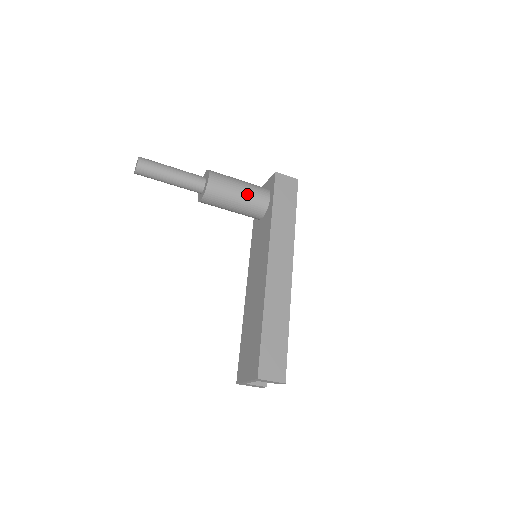
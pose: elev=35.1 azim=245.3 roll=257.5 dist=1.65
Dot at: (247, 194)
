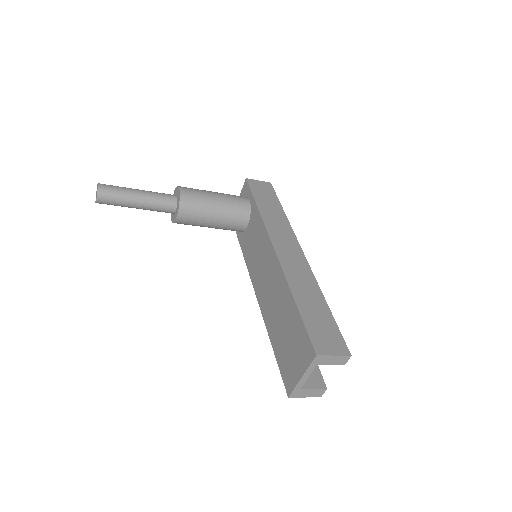
Dot at: (225, 199)
